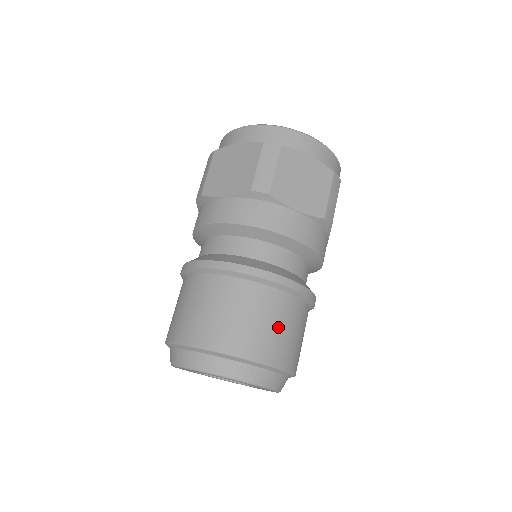
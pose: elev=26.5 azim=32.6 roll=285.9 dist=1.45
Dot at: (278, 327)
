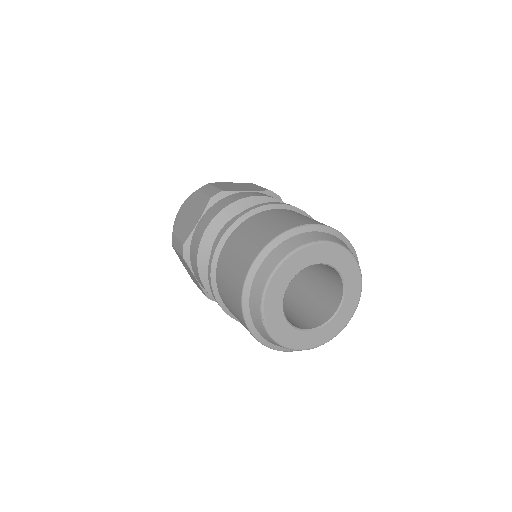
Dot at: (302, 216)
